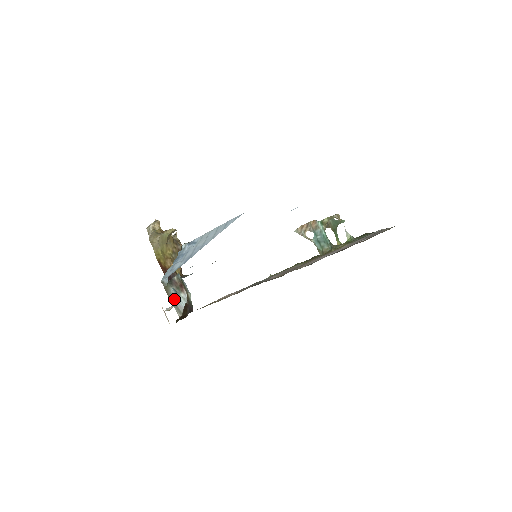
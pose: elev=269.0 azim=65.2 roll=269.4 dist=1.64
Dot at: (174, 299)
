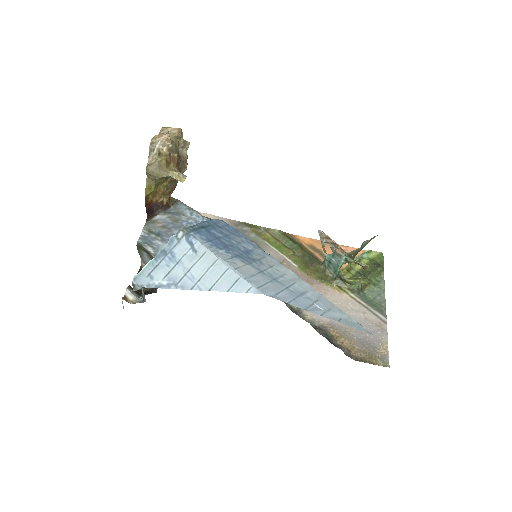
Dot at: (143, 256)
